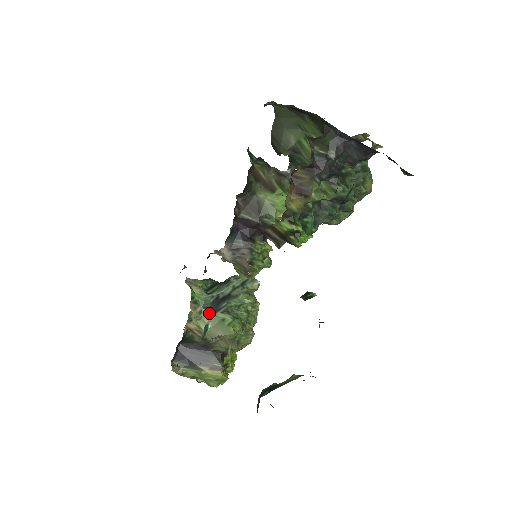
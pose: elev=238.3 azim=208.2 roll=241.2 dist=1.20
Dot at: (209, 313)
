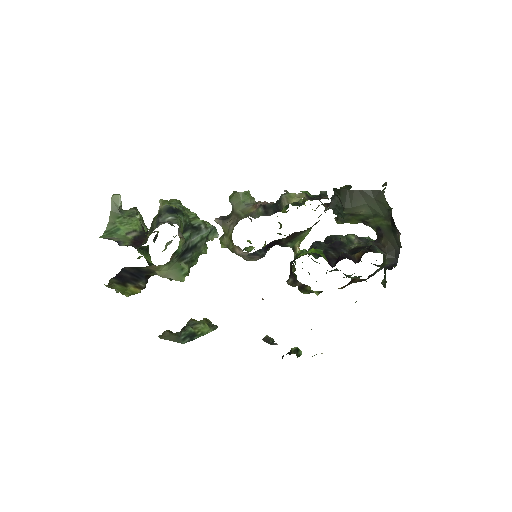
Dot at: (176, 261)
